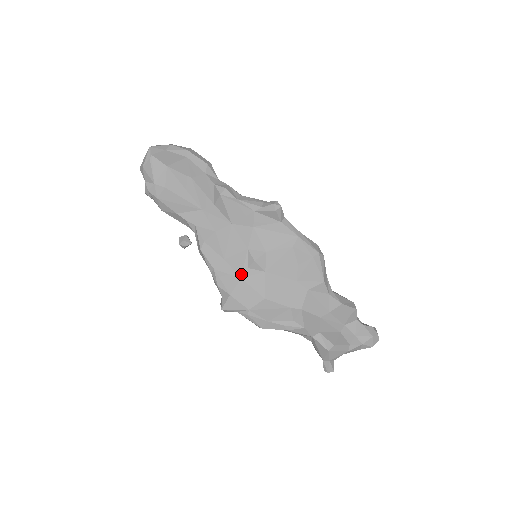
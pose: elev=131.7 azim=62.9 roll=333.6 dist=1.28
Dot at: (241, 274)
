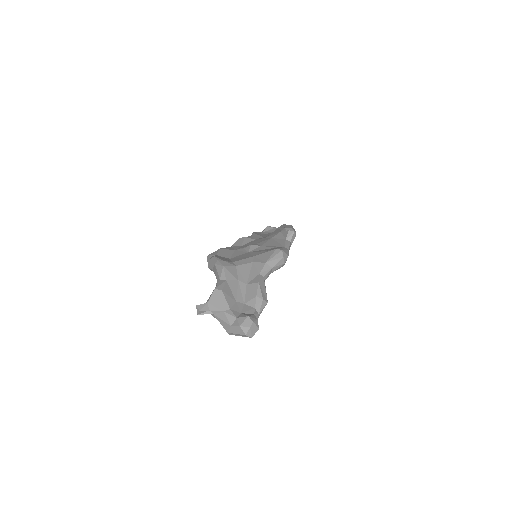
Dot at: (238, 249)
